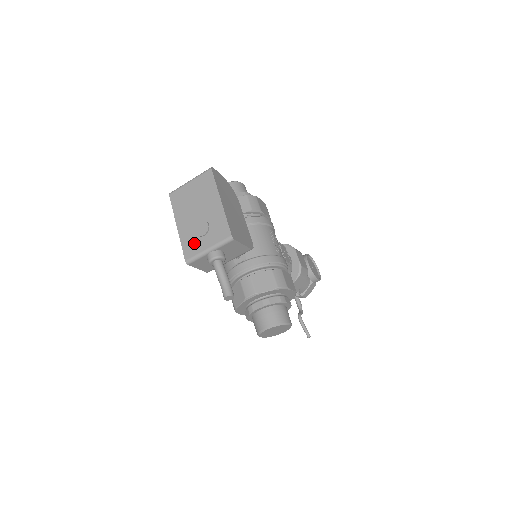
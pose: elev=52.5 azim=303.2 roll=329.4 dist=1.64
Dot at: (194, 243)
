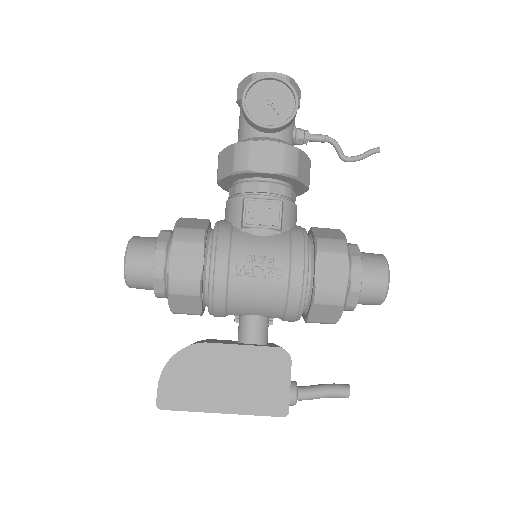
Dot at: occluded
